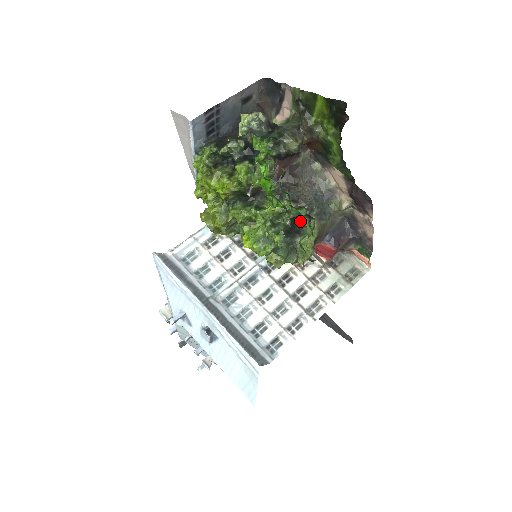
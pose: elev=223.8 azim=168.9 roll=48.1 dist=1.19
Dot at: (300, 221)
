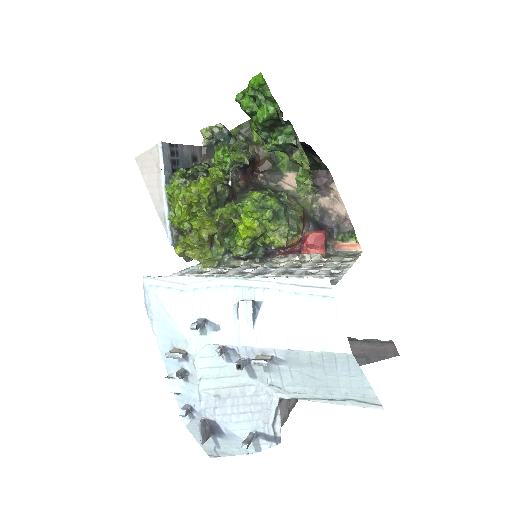
Dot at: occluded
